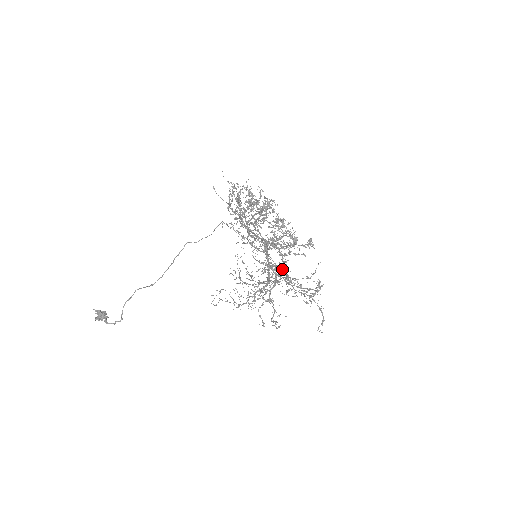
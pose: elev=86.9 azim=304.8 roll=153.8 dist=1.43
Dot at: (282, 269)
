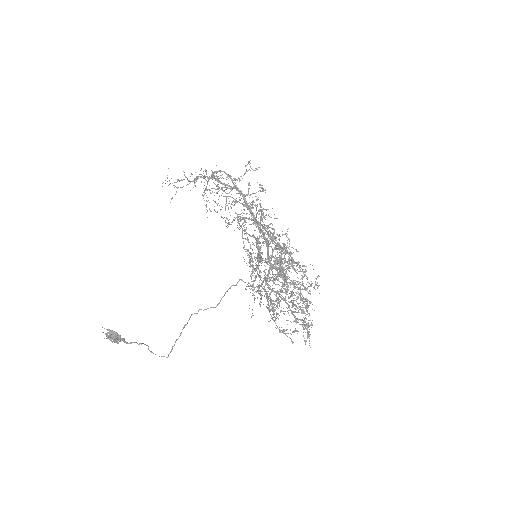
Dot at: (279, 269)
